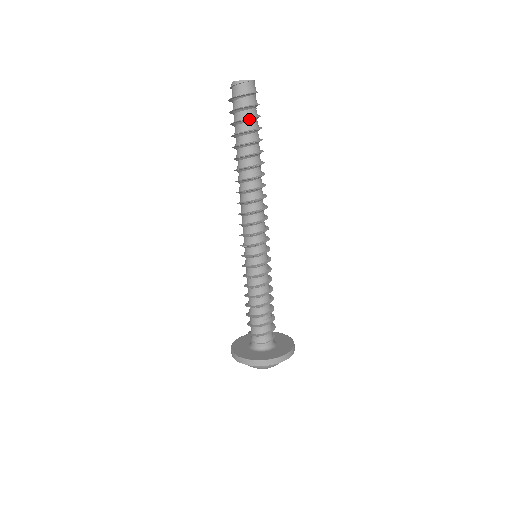
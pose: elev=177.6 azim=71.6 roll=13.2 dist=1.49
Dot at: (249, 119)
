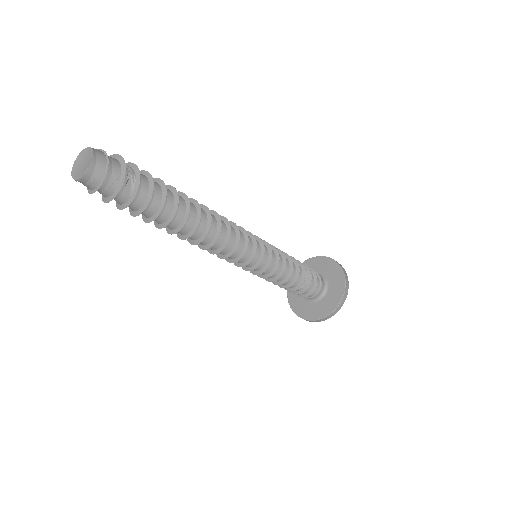
Dot at: (120, 207)
